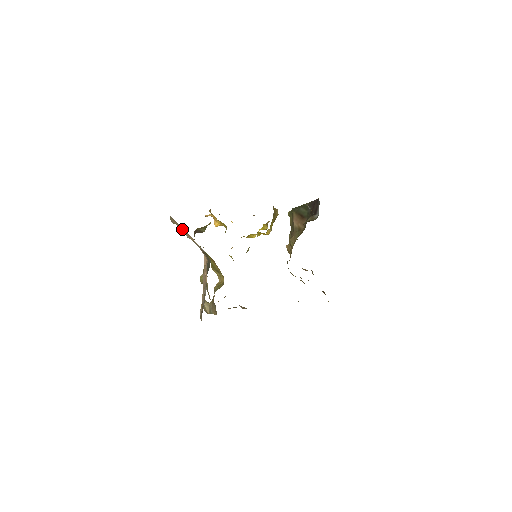
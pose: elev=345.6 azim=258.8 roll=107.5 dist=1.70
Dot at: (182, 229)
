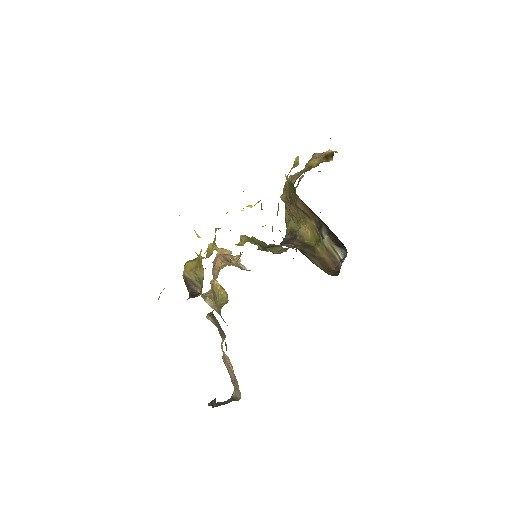
Dot at: occluded
